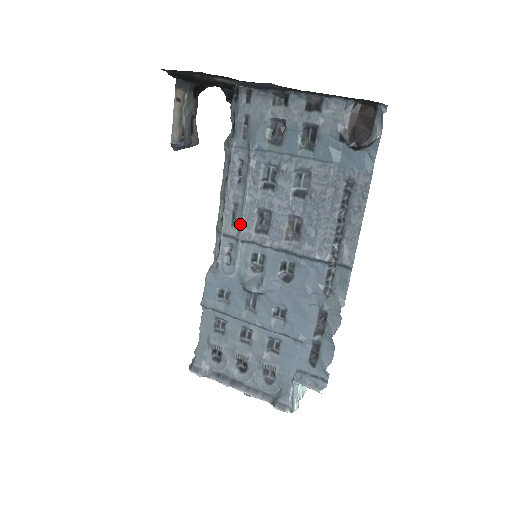
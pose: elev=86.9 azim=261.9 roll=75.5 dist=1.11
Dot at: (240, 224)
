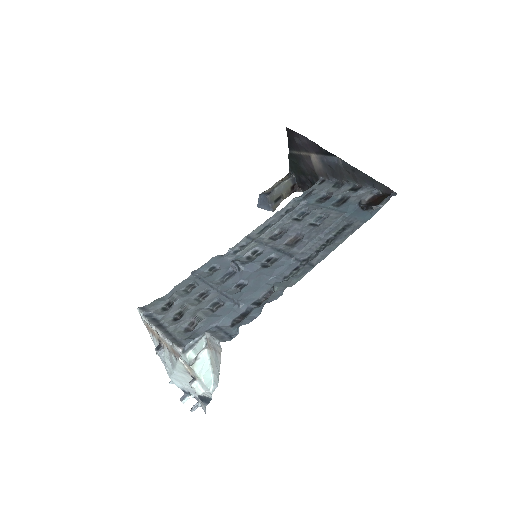
Dot at: (263, 233)
